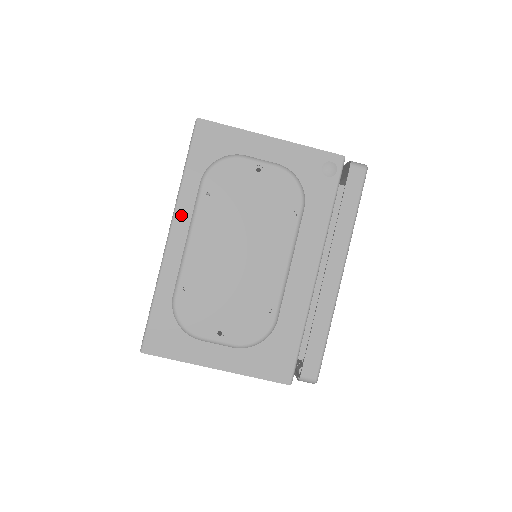
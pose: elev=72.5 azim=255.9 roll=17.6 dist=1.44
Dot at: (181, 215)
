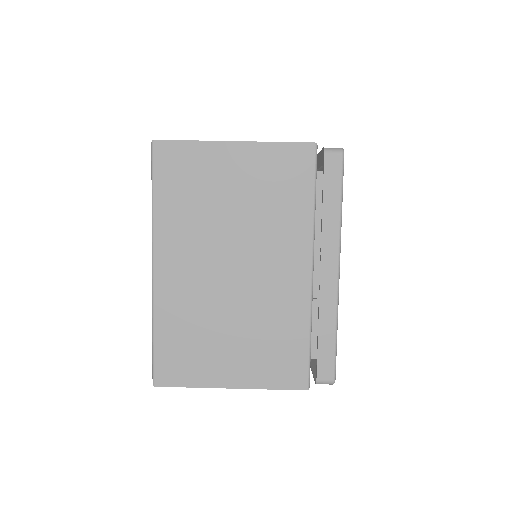
Dot at: occluded
